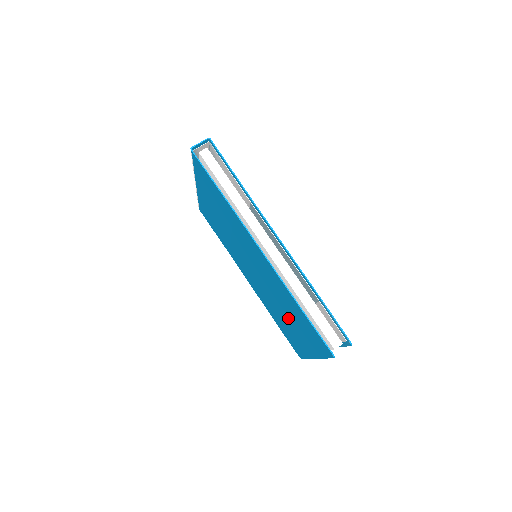
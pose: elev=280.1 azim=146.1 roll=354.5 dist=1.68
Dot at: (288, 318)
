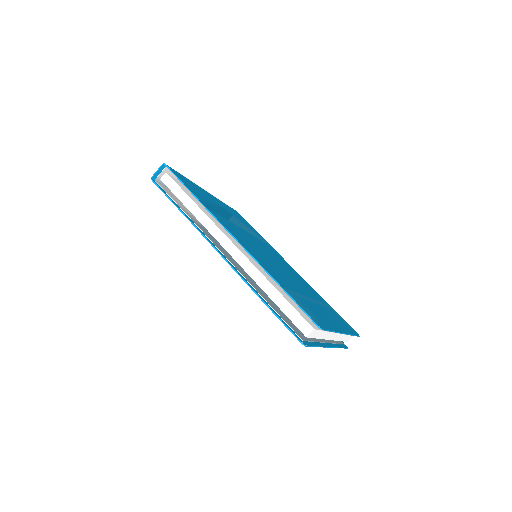
Dot at: occluded
